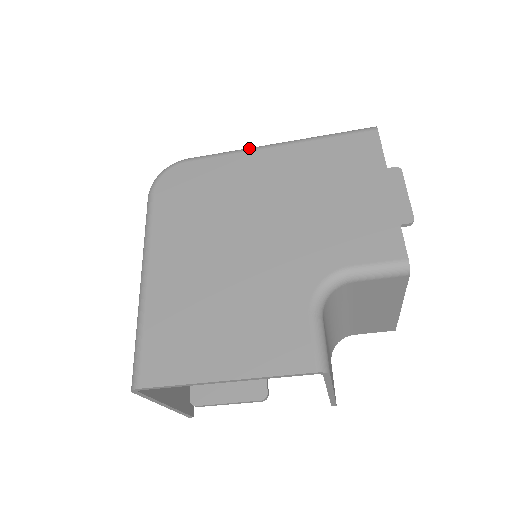
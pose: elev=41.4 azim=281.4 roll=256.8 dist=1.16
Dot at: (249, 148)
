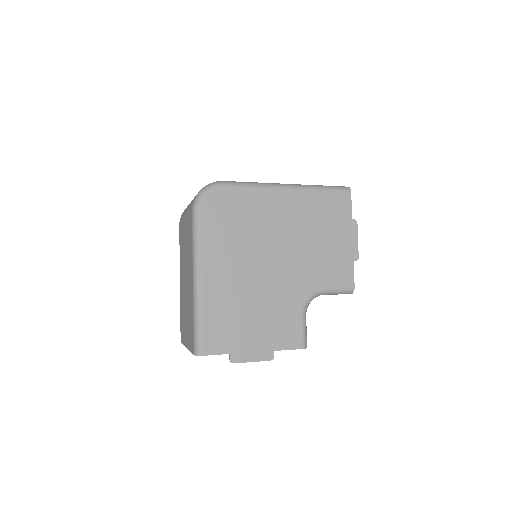
Dot at: (270, 185)
